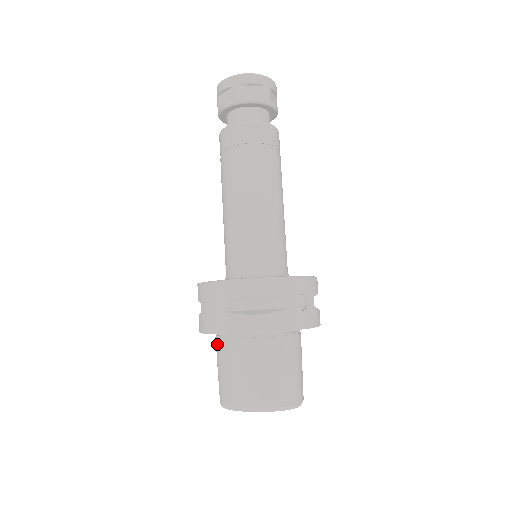
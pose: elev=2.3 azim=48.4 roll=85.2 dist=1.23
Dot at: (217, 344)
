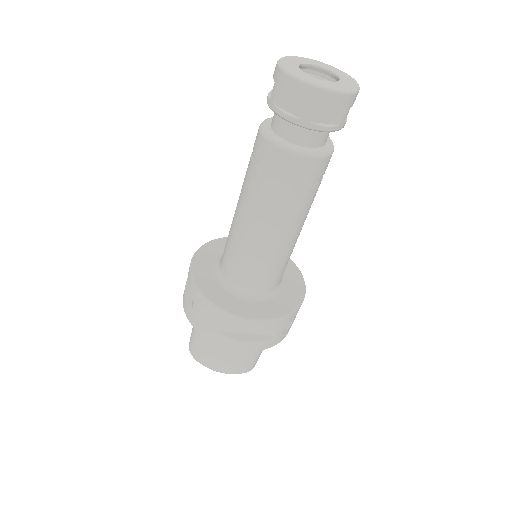
Dot at: occluded
